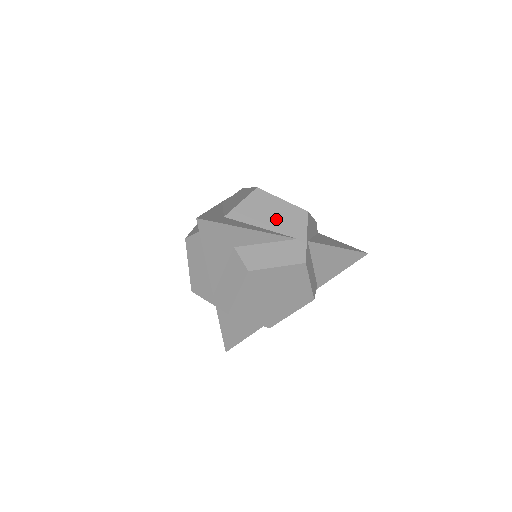
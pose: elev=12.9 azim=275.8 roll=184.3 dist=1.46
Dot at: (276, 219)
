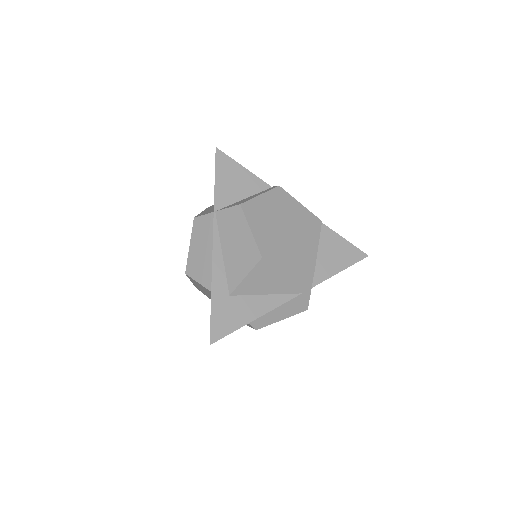
Dot at: (282, 283)
